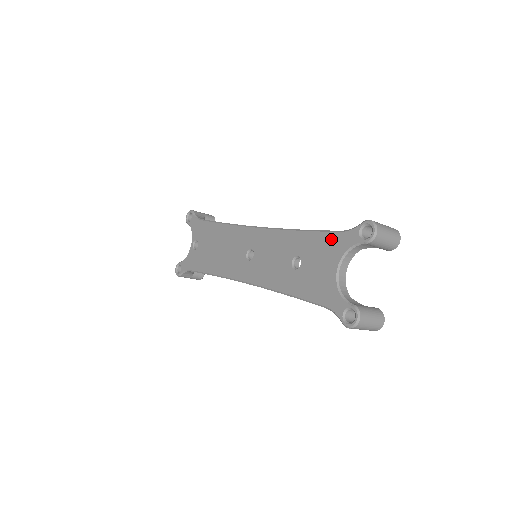
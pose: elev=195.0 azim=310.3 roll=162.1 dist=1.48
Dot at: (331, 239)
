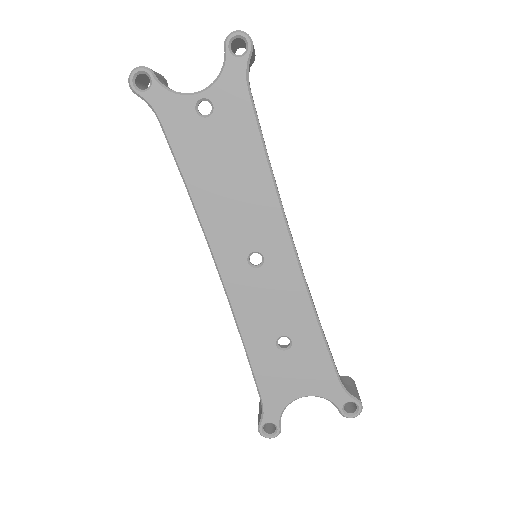
Dot at: (328, 375)
